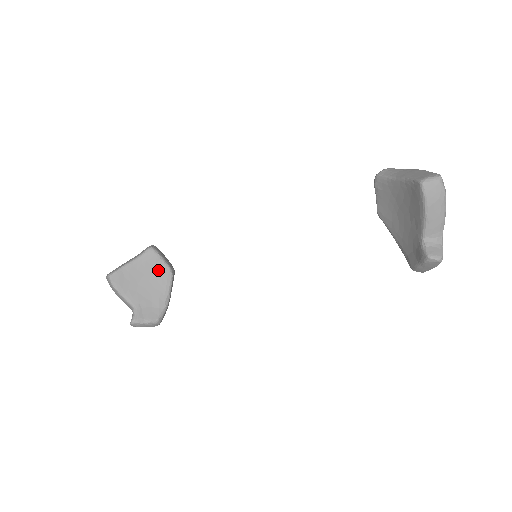
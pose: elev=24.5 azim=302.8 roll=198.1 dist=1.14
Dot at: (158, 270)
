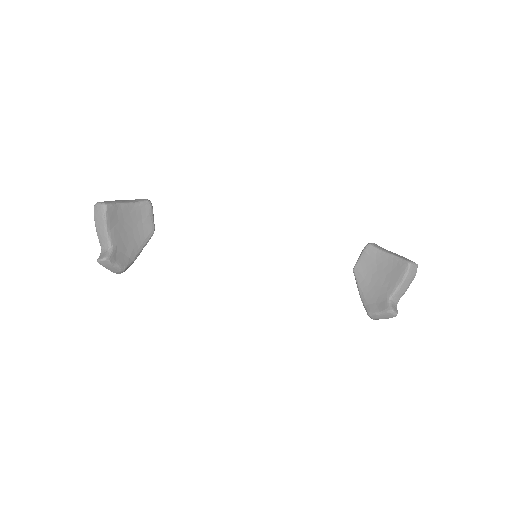
Dot at: (145, 224)
